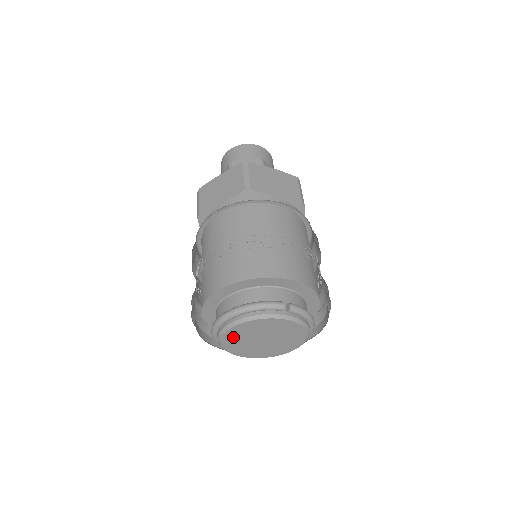
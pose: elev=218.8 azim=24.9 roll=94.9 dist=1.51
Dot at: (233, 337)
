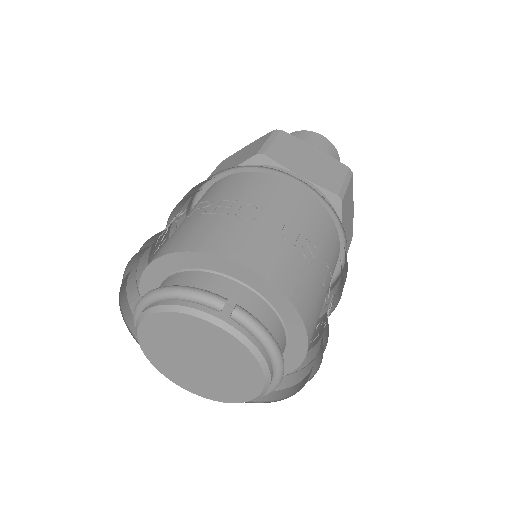
Dot at: (153, 339)
